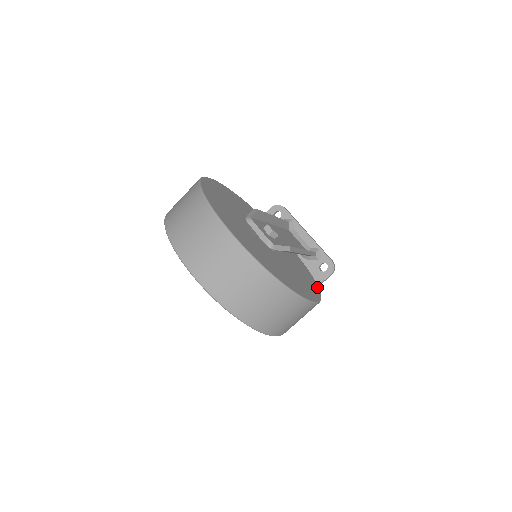
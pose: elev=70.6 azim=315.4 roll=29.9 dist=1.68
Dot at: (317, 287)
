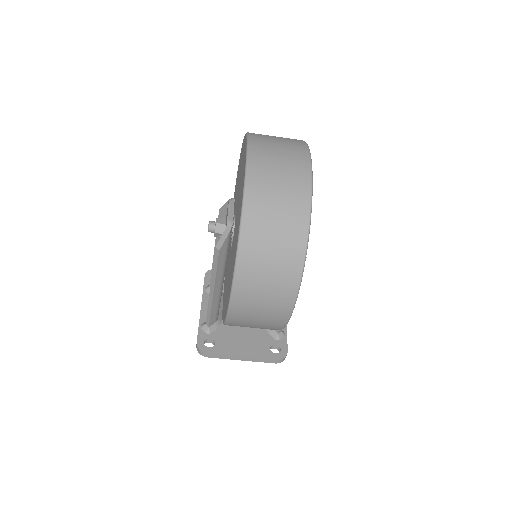
Dot at: occluded
